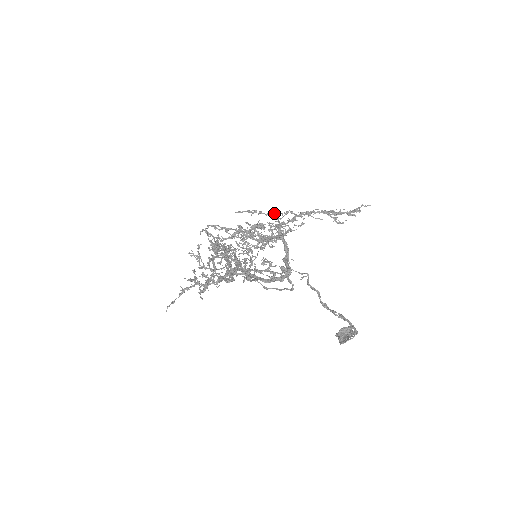
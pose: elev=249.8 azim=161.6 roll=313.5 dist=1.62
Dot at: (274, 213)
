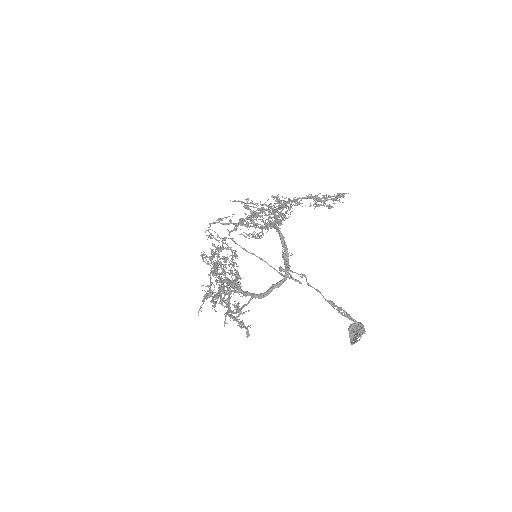
Dot at: occluded
